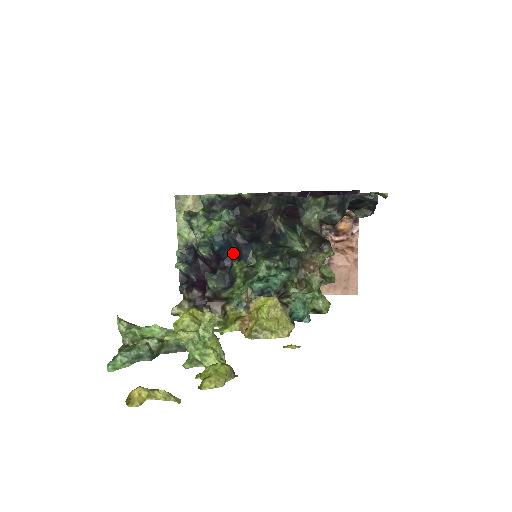
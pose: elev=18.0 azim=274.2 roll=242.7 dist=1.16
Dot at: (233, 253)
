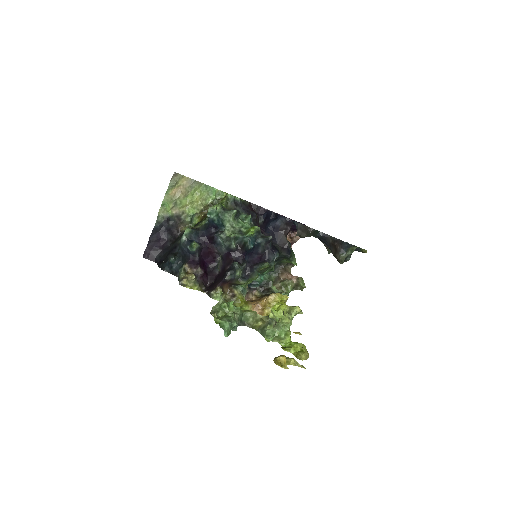
Dot at: (254, 252)
